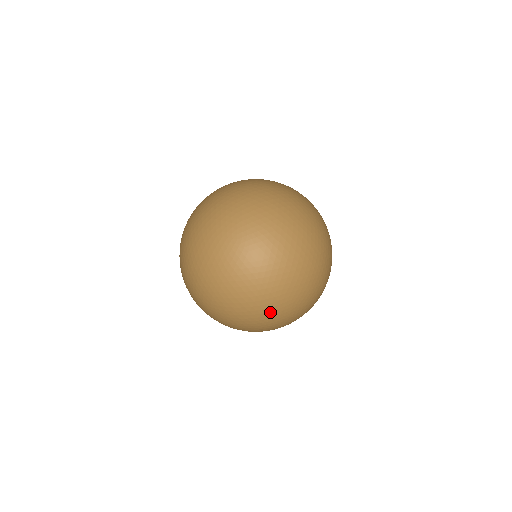
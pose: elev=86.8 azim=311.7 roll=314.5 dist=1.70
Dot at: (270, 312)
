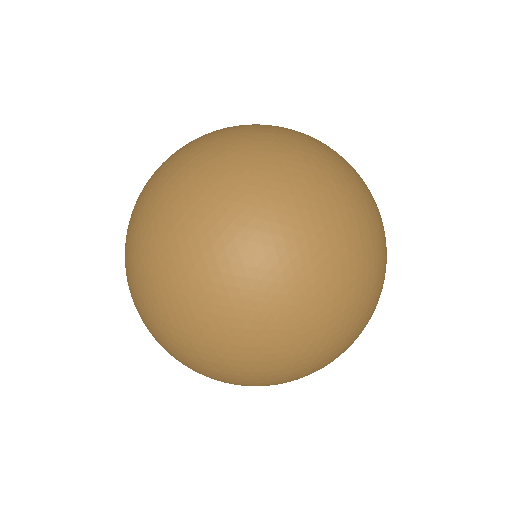
Dot at: occluded
